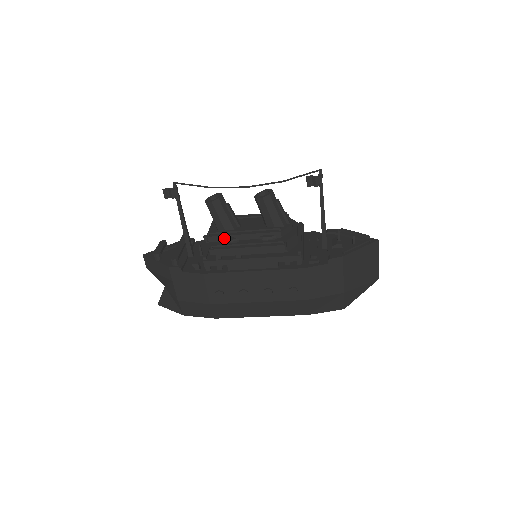
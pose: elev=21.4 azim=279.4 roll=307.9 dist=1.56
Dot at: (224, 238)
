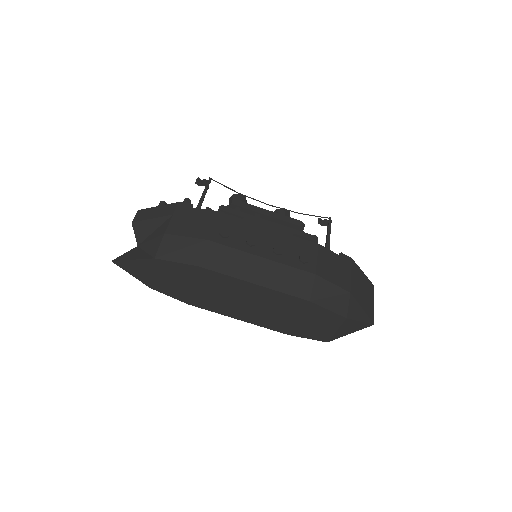
Dot at: occluded
